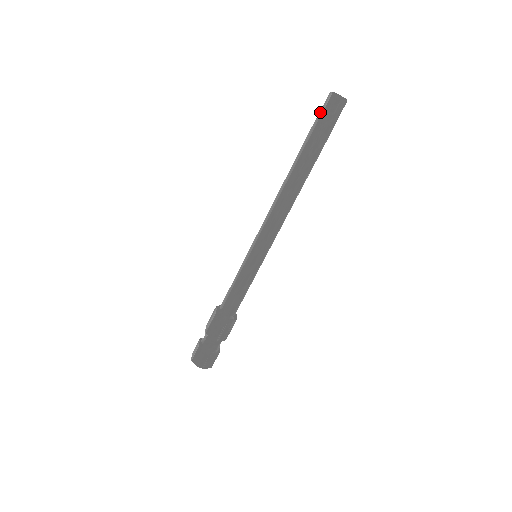
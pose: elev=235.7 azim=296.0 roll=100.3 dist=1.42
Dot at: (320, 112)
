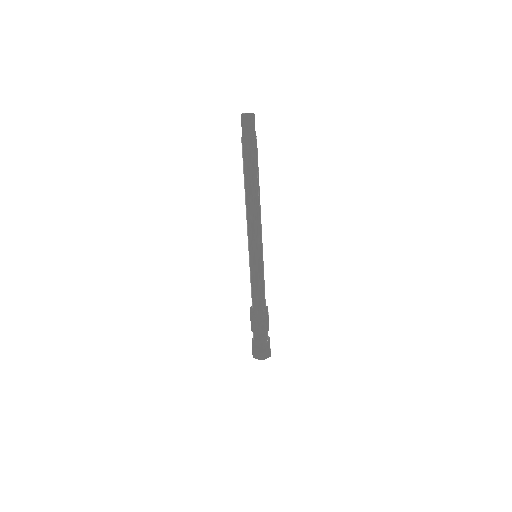
Dot at: occluded
